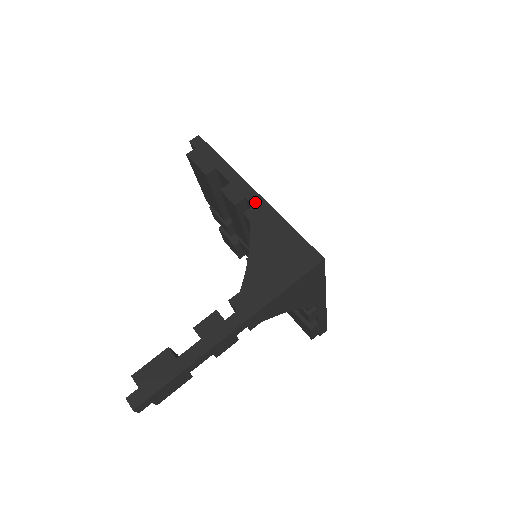
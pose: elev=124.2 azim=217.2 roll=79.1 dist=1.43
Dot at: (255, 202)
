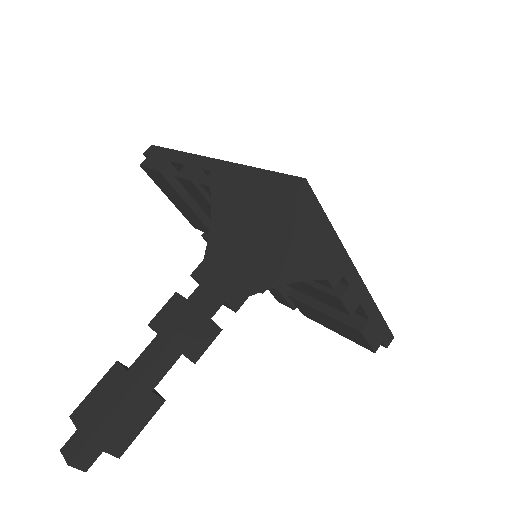
Dot at: (213, 167)
